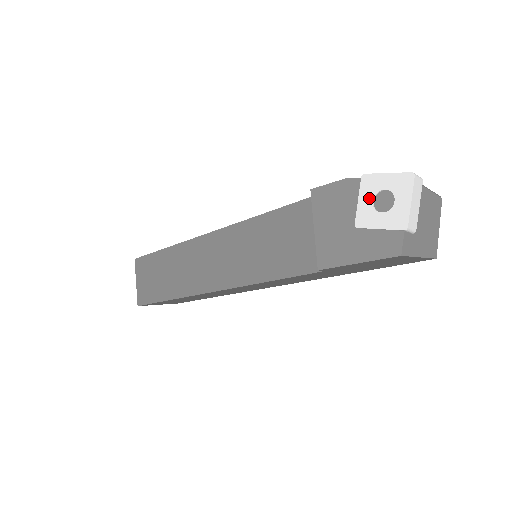
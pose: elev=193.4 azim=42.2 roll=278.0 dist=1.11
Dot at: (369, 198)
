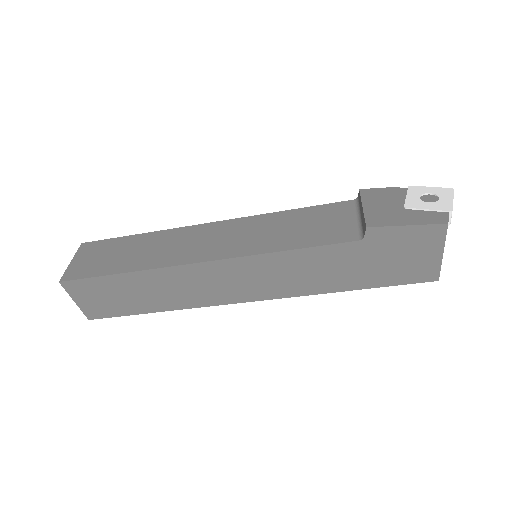
Dot at: (416, 195)
